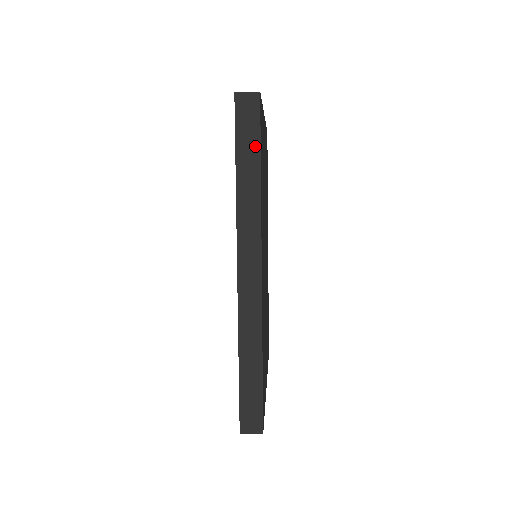
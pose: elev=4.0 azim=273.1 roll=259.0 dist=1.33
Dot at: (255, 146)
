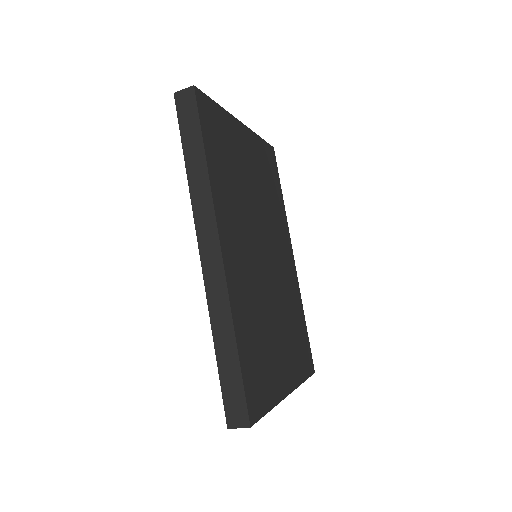
Dot at: (197, 133)
